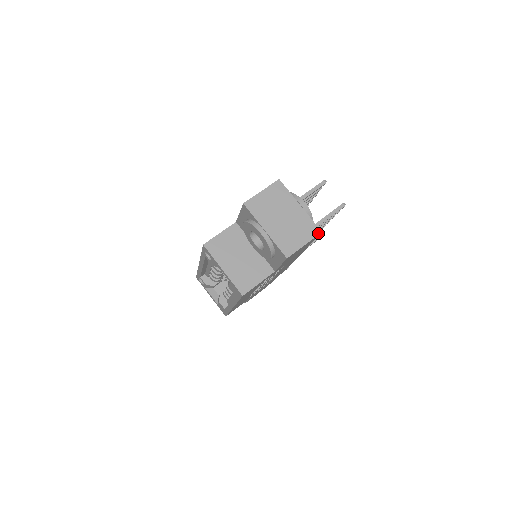
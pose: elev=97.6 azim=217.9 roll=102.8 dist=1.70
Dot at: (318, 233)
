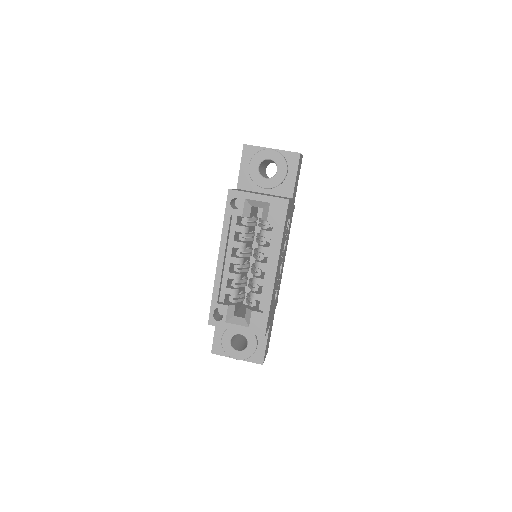
Dot at: occluded
